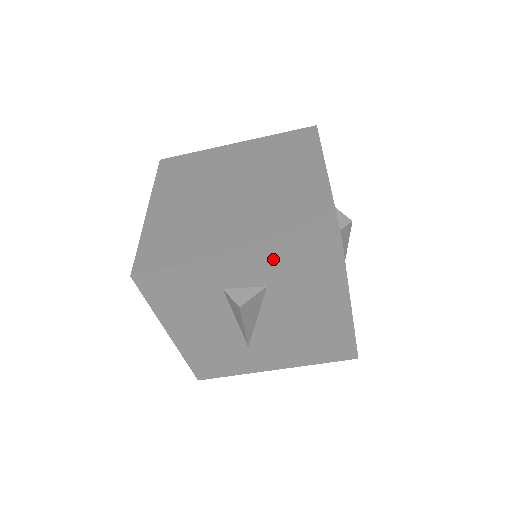
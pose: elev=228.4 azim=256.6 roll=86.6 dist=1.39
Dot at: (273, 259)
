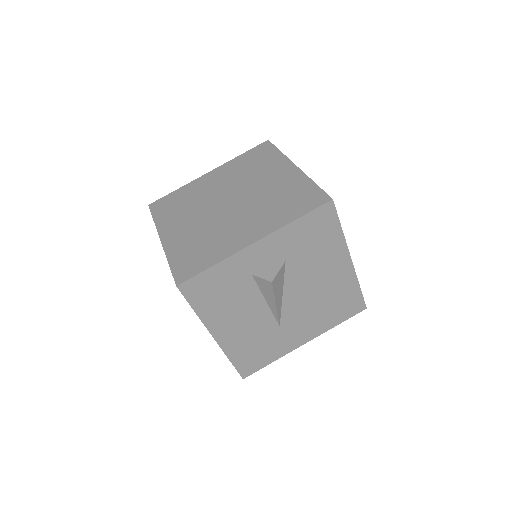
Dot at: (286, 233)
